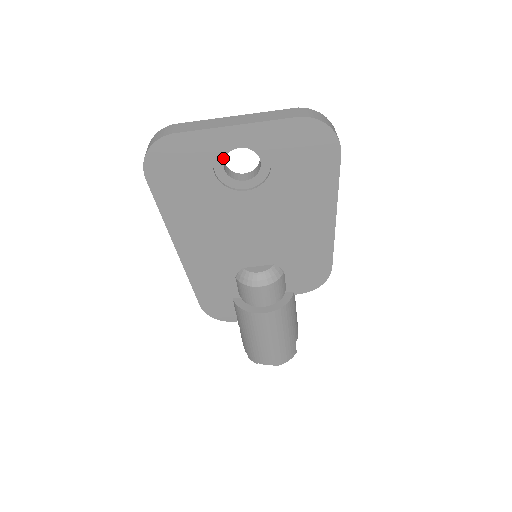
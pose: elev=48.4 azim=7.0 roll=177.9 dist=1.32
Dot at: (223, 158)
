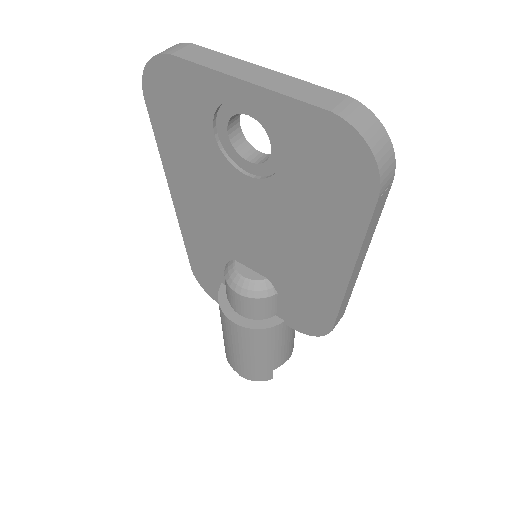
Dot at: (228, 118)
